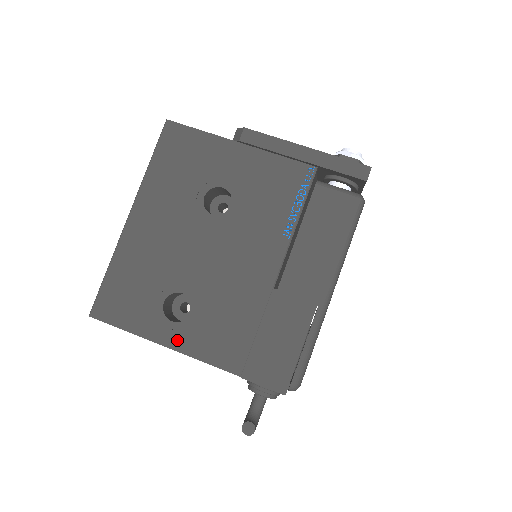
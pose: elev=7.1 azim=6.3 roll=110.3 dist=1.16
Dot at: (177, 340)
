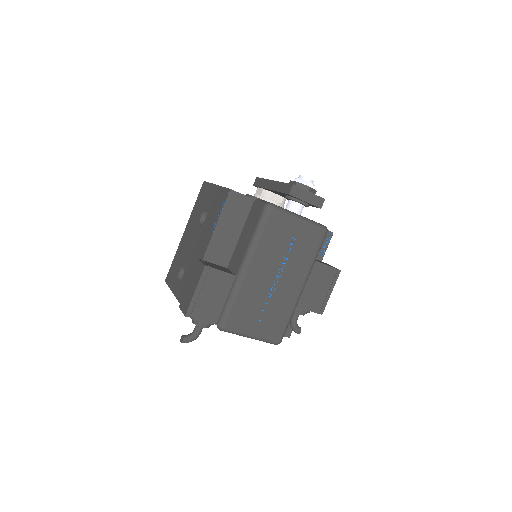
Dot at: (177, 290)
